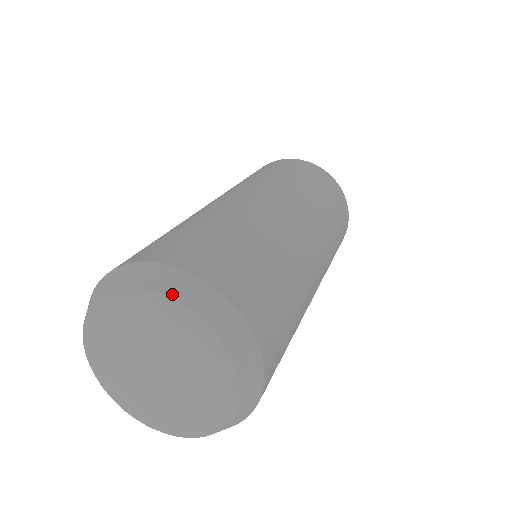
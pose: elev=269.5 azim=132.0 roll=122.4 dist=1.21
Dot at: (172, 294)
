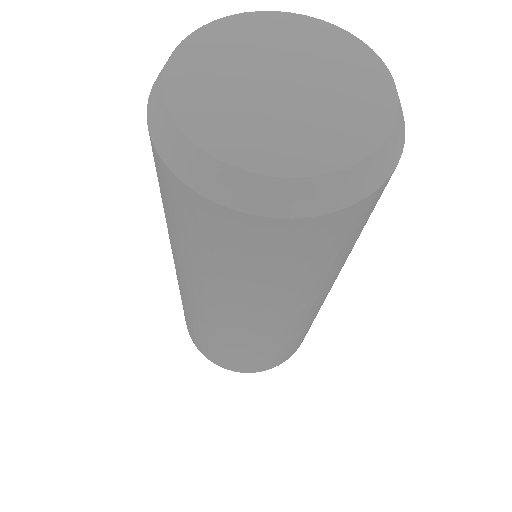
Dot at: (335, 27)
